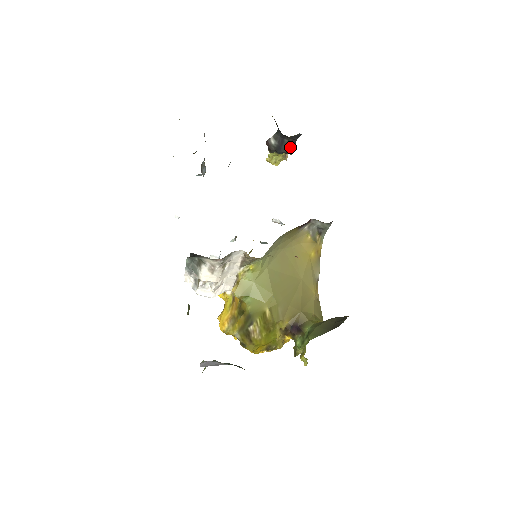
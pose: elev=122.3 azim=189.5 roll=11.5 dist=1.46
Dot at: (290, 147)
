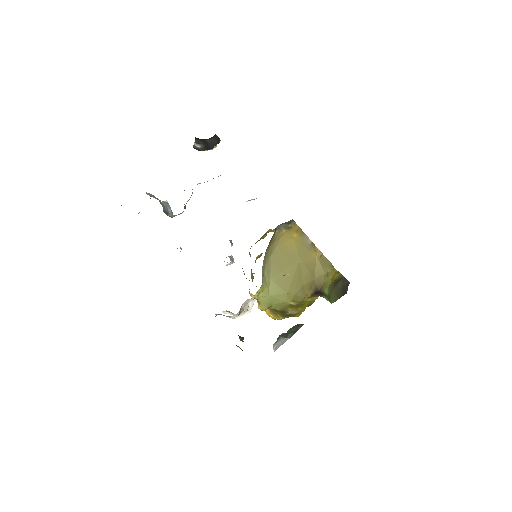
Dot at: (215, 142)
